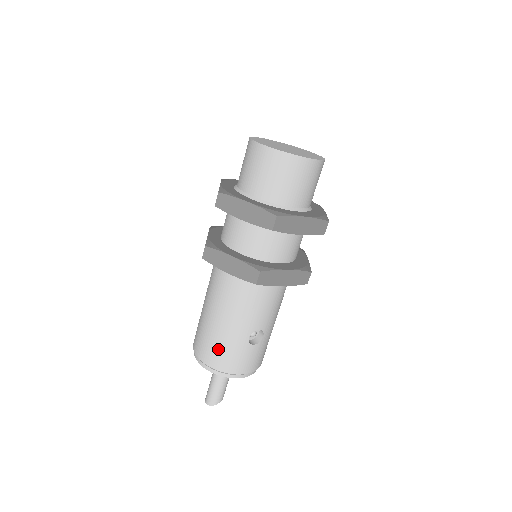
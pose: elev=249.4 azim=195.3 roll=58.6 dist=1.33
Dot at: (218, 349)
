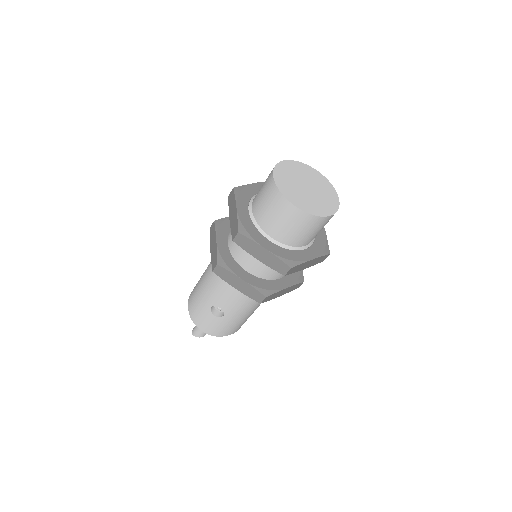
Dot at: (195, 298)
